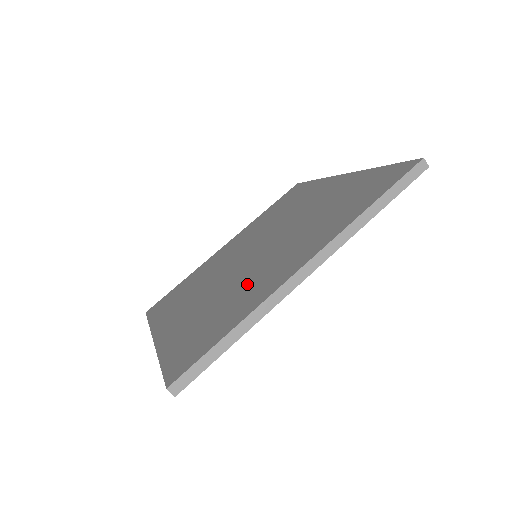
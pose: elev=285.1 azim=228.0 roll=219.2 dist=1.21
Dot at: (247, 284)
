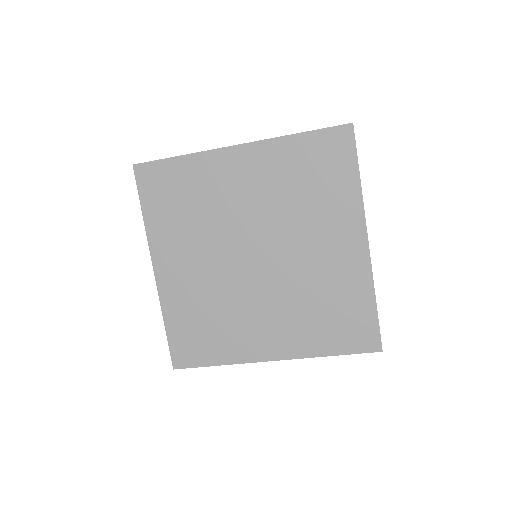
Dot at: (320, 278)
